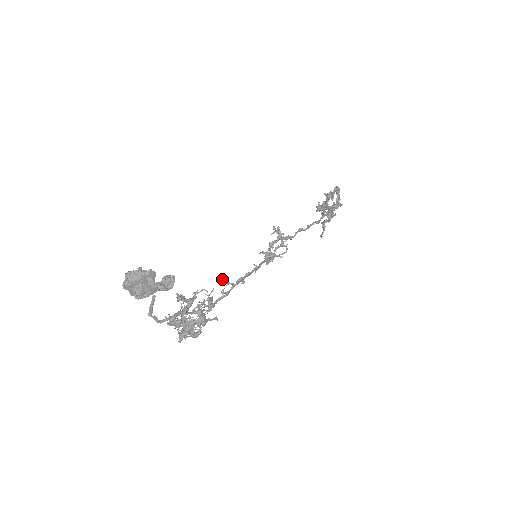
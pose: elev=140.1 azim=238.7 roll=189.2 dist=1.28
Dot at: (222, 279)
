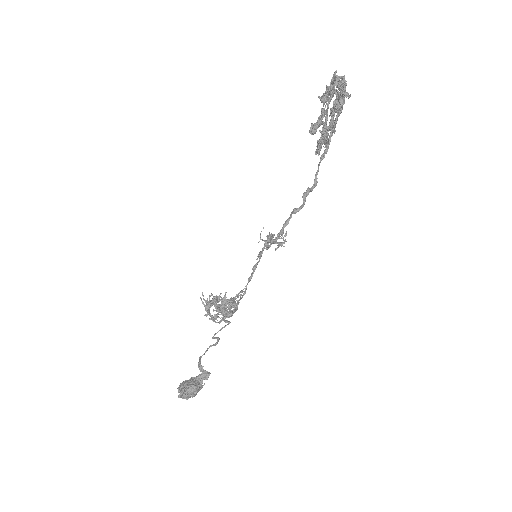
Dot at: occluded
